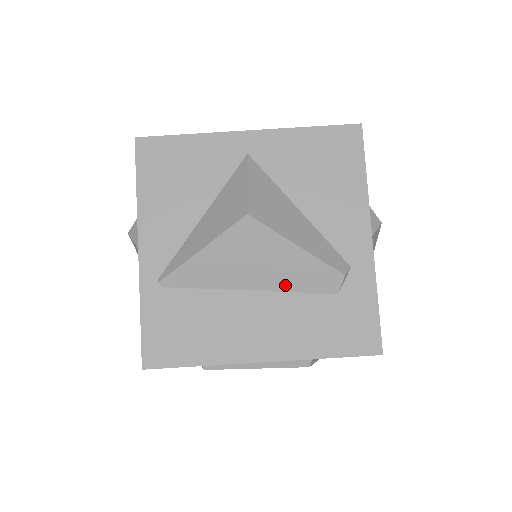
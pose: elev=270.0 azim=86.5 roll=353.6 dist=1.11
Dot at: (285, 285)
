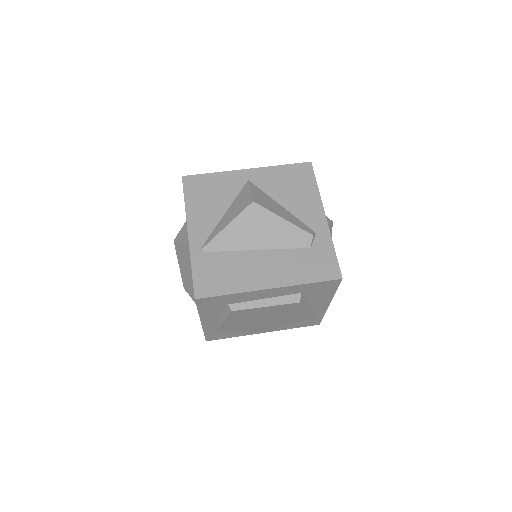
Dot at: (278, 244)
